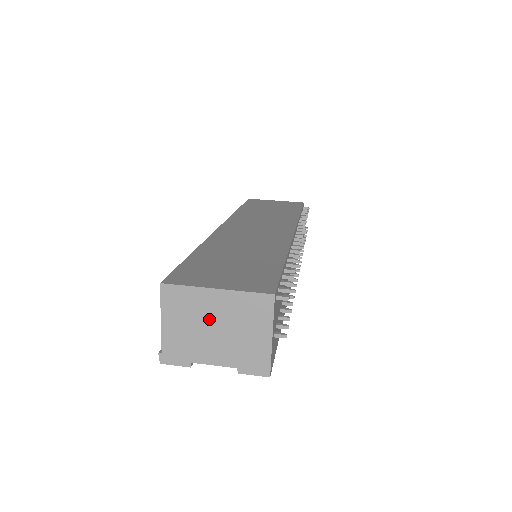
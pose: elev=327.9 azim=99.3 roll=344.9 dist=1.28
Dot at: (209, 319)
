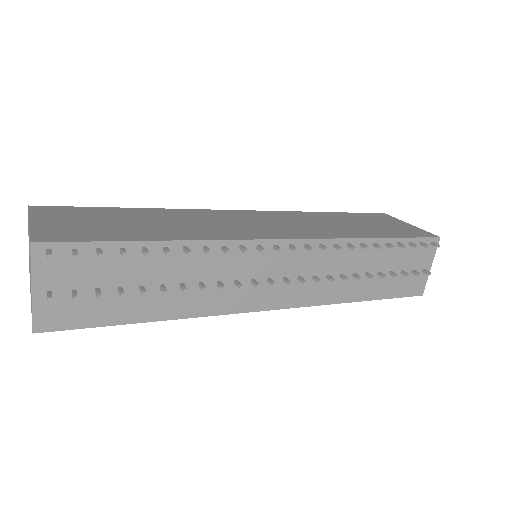
Dot at: occluded
